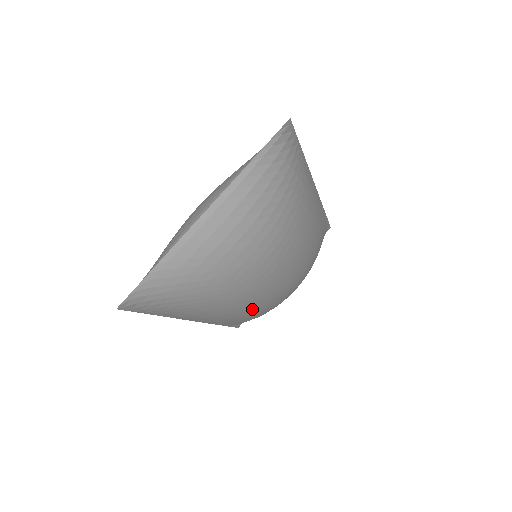
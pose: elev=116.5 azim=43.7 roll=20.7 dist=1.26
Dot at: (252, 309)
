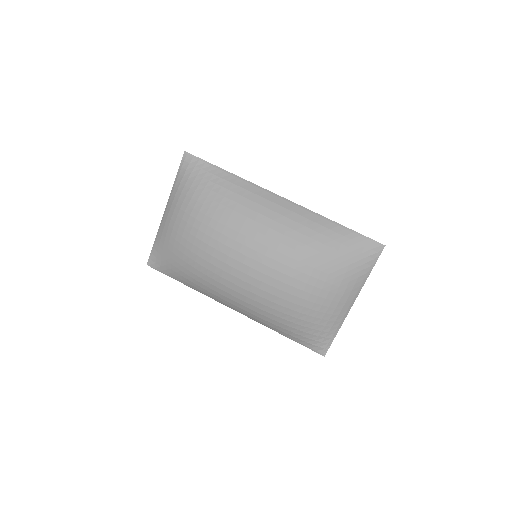
Dot at: (231, 285)
